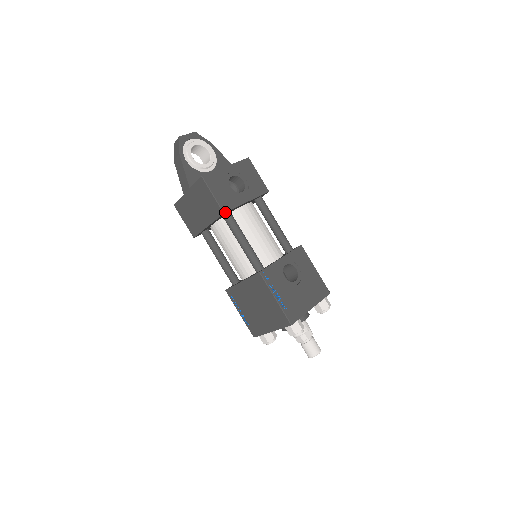
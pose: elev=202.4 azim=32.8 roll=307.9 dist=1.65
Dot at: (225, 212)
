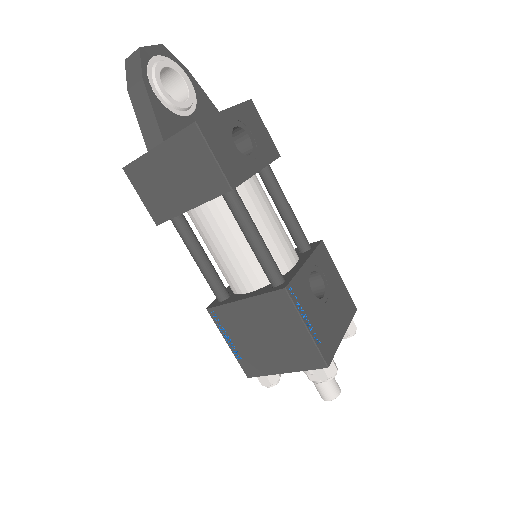
Dot at: (233, 188)
